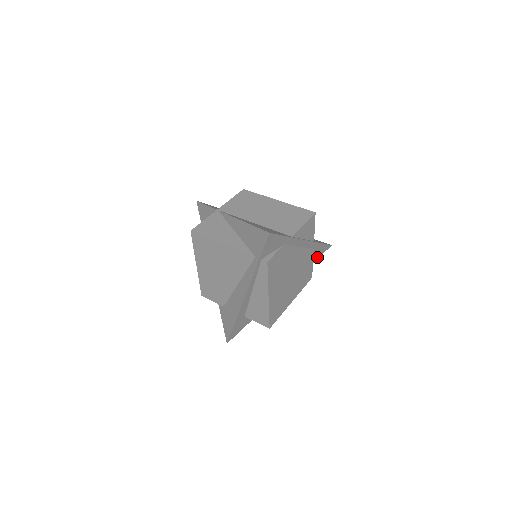
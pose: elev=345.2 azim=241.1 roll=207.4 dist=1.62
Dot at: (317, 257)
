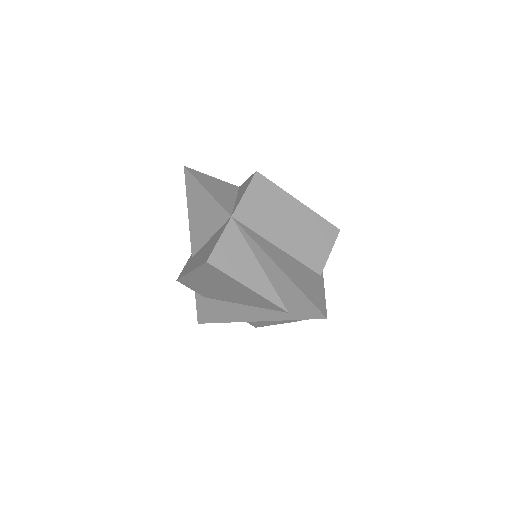
Dot at: occluded
